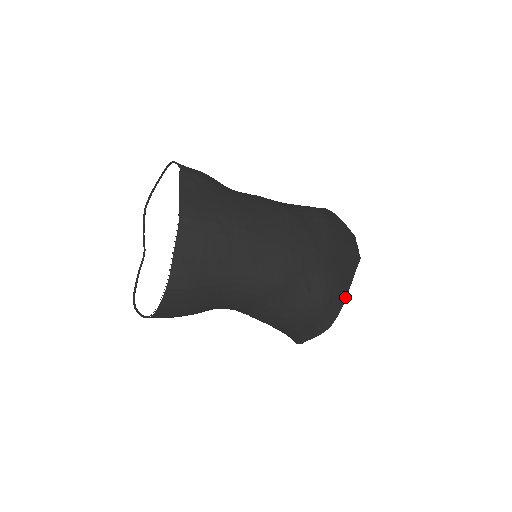
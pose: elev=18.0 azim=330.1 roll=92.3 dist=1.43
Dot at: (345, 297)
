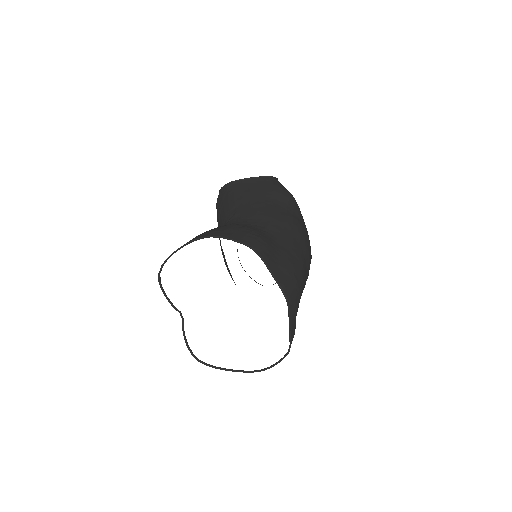
Dot at: occluded
